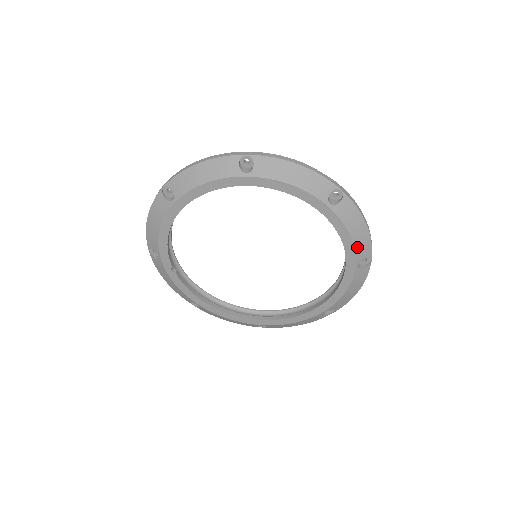
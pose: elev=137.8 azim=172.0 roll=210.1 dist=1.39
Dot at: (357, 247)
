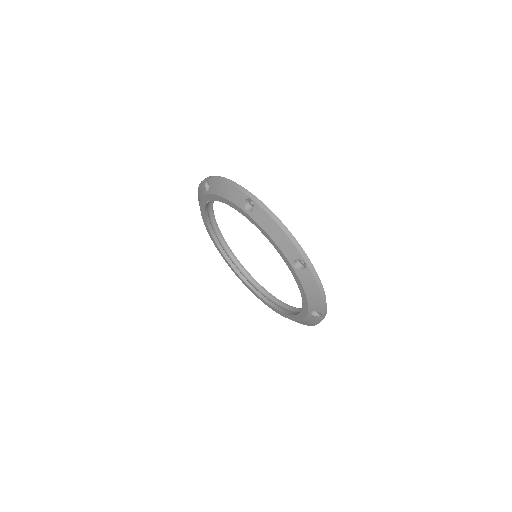
Dot at: (299, 321)
